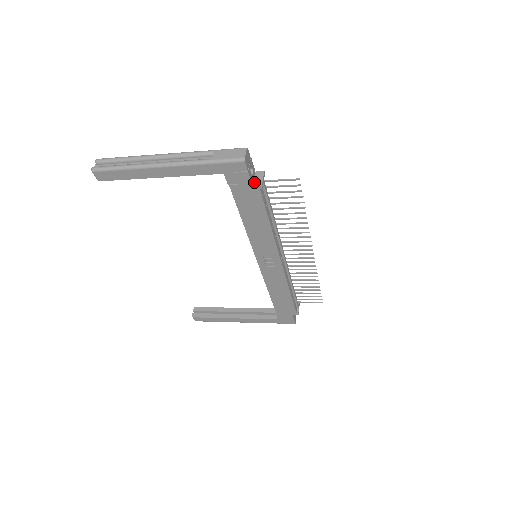
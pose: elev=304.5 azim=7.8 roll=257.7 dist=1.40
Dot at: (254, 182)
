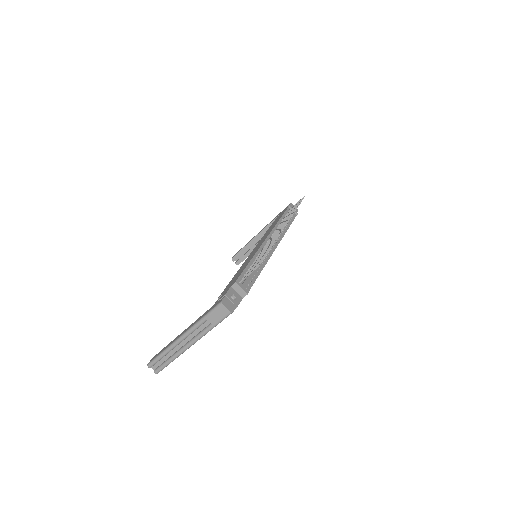
Dot at: (240, 295)
